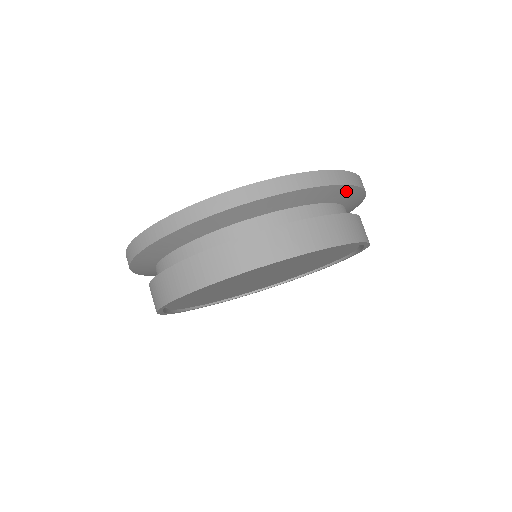
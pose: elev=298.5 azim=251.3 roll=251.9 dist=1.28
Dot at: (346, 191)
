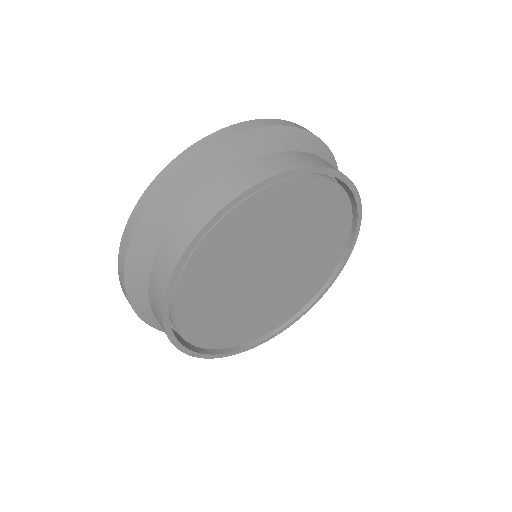
Dot at: (321, 152)
